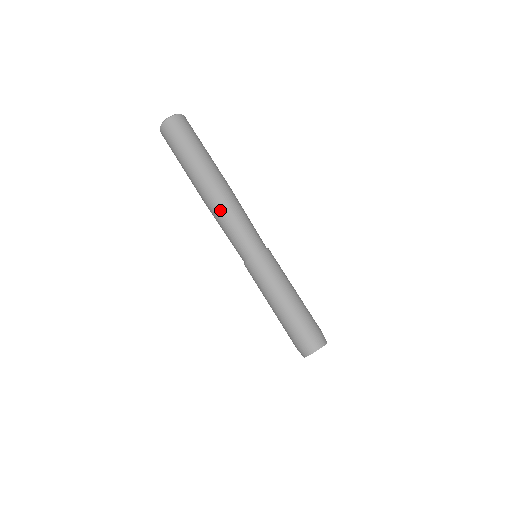
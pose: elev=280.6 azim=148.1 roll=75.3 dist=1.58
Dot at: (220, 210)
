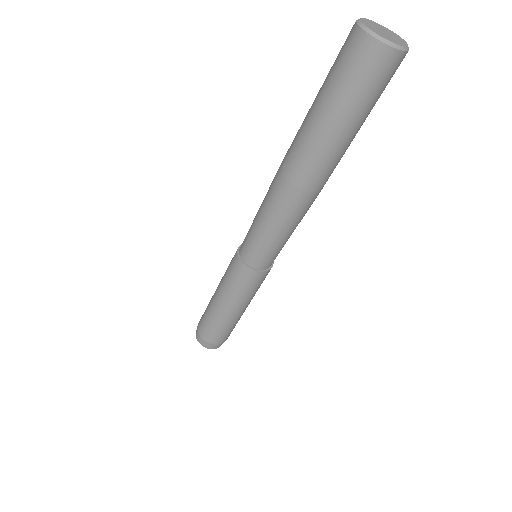
Dot at: (286, 212)
